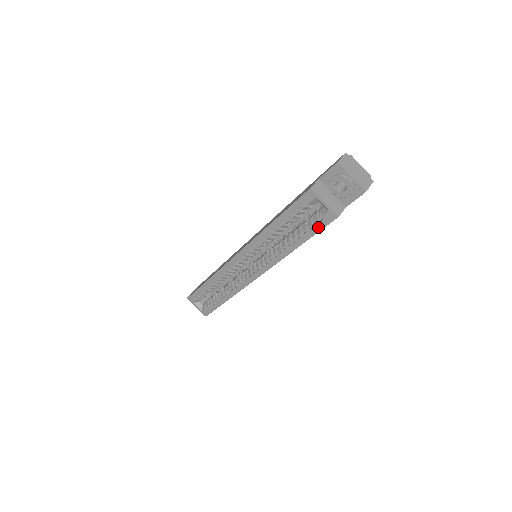
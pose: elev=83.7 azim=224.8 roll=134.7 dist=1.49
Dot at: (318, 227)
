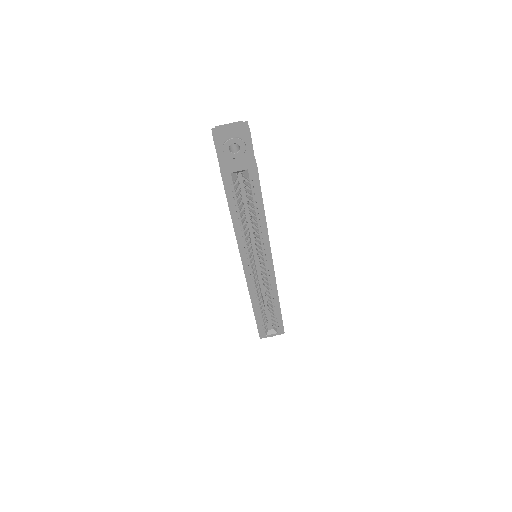
Dot at: (256, 187)
